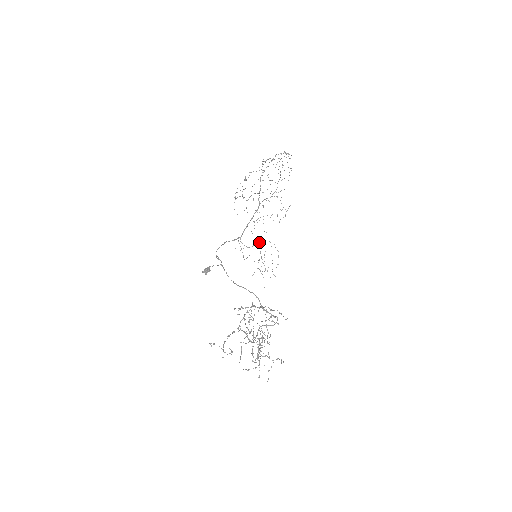
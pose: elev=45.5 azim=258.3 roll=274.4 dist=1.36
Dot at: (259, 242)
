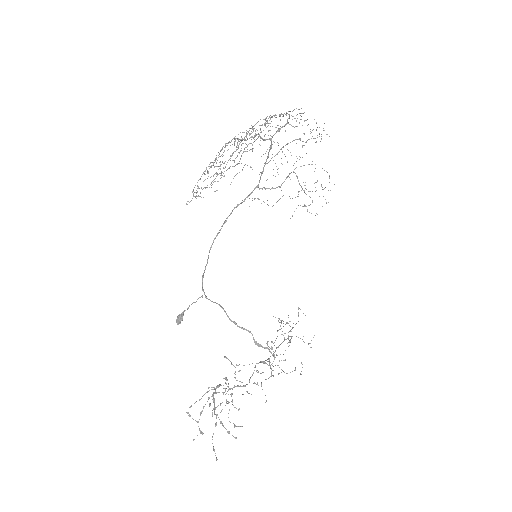
Dot at: (293, 172)
